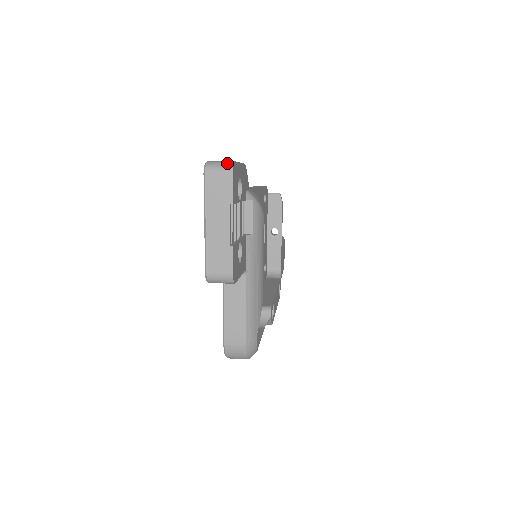
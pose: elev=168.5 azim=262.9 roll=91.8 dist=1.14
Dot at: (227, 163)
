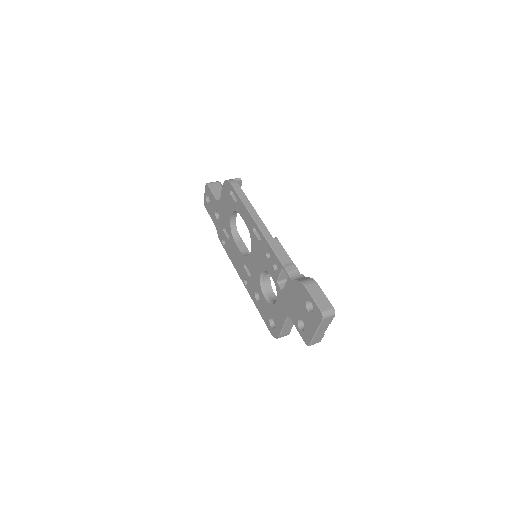
Dot at: (332, 311)
